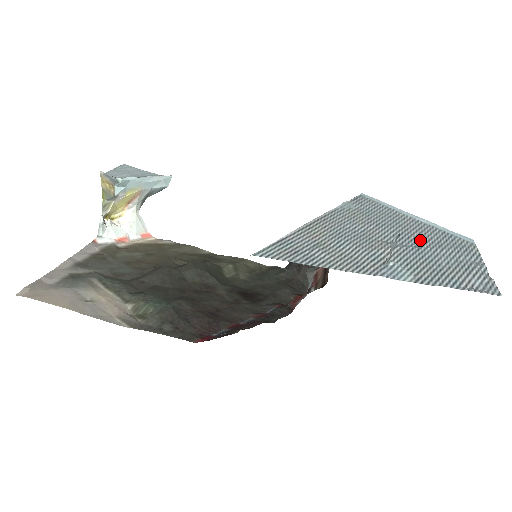
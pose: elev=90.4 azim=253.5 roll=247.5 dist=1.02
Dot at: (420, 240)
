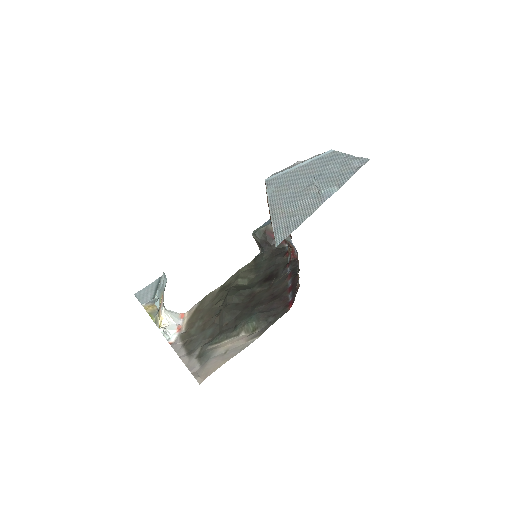
Dot at: (316, 172)
